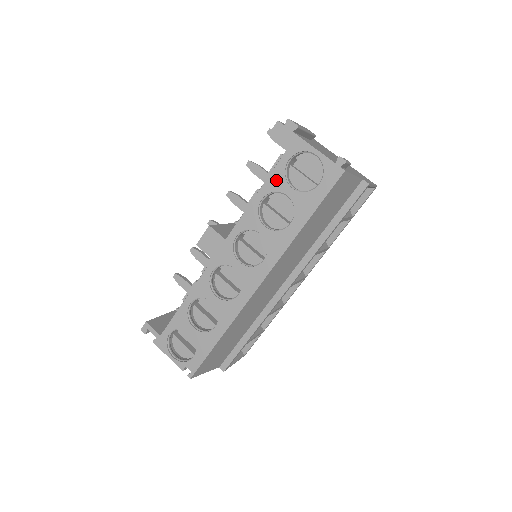
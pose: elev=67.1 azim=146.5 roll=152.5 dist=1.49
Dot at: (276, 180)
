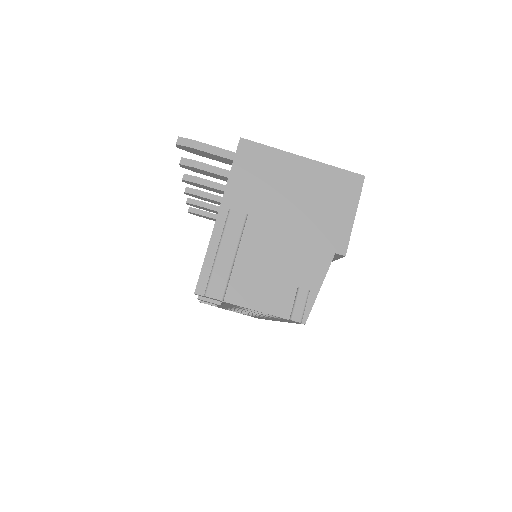
Dot at: occluded
